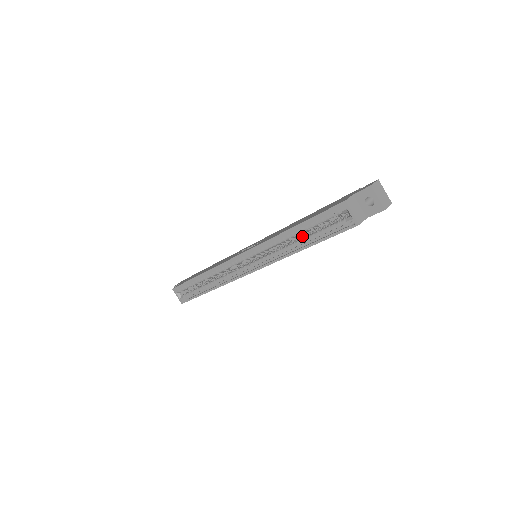
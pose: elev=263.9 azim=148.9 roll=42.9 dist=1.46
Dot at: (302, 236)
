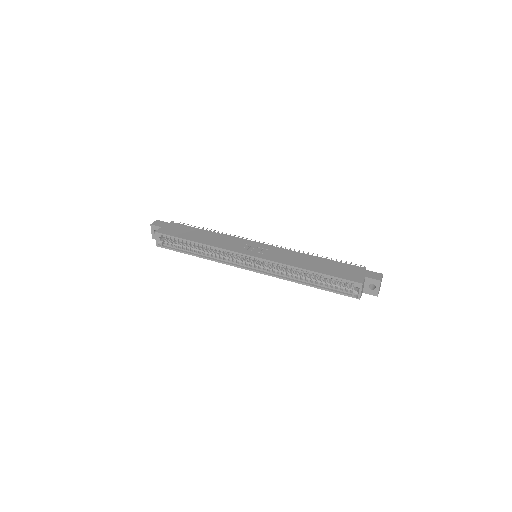
Dot at: occluded
